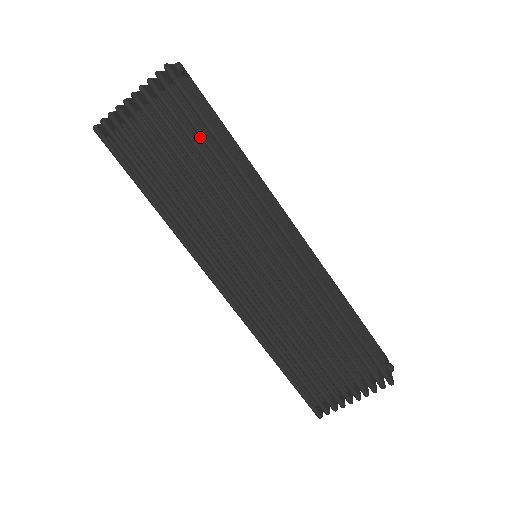
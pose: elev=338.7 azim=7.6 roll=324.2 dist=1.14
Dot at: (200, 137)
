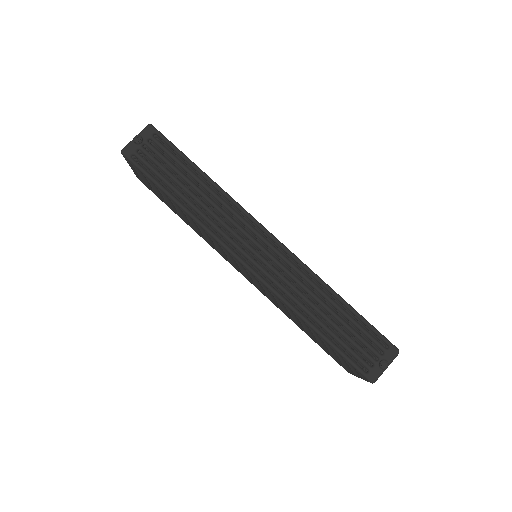
Dot at: occluded
